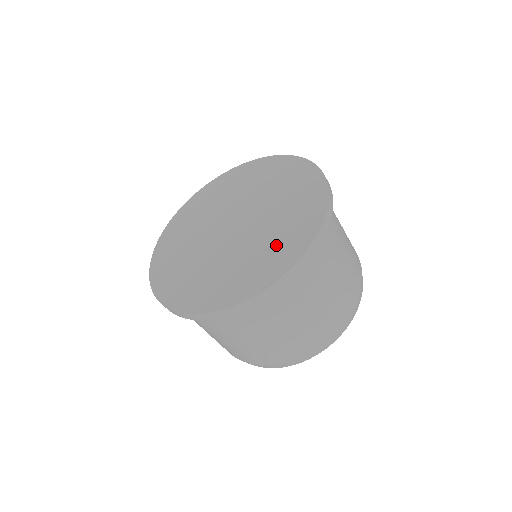
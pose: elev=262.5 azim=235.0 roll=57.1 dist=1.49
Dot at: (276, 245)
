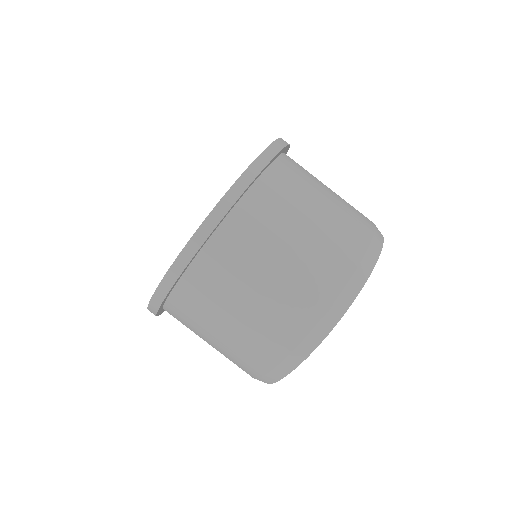
Dot at: occluded
